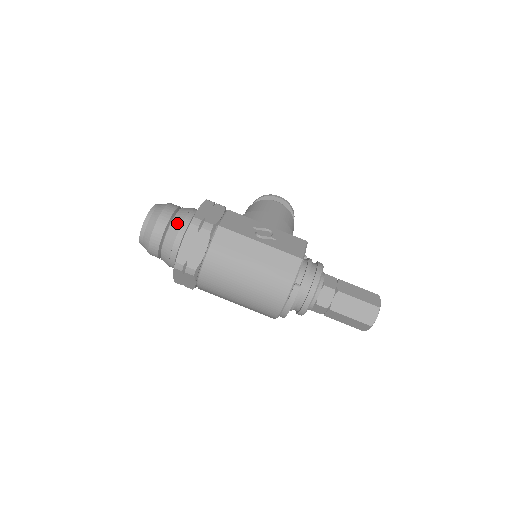
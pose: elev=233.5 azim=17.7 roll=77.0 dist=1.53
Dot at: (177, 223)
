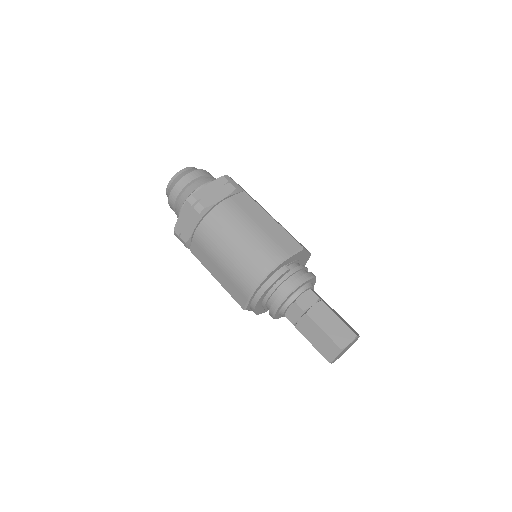
Dot at: (210, 178)
